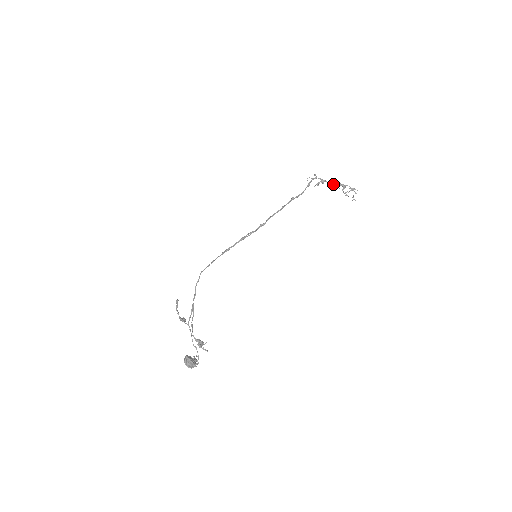
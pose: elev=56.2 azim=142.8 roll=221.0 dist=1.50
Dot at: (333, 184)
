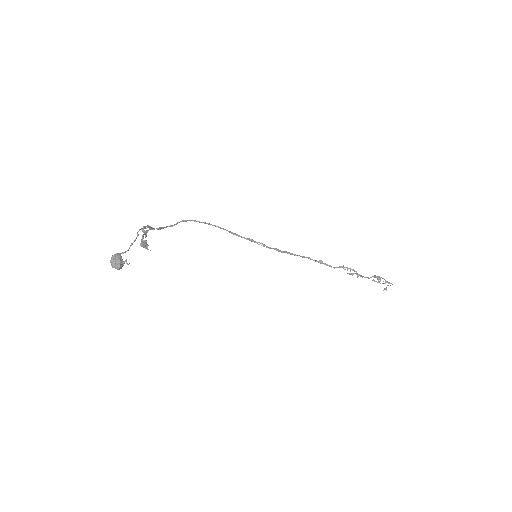
Dot at: (368, 277)
